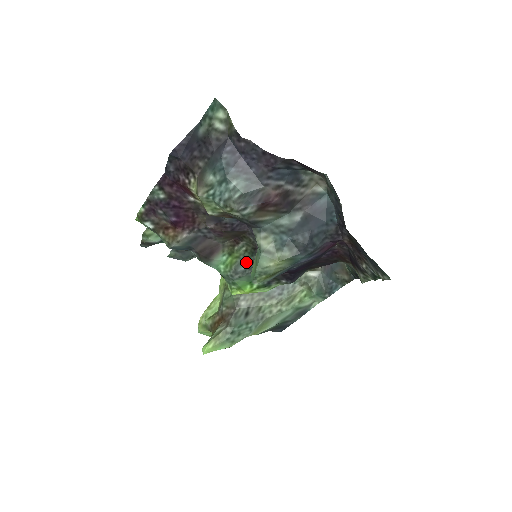
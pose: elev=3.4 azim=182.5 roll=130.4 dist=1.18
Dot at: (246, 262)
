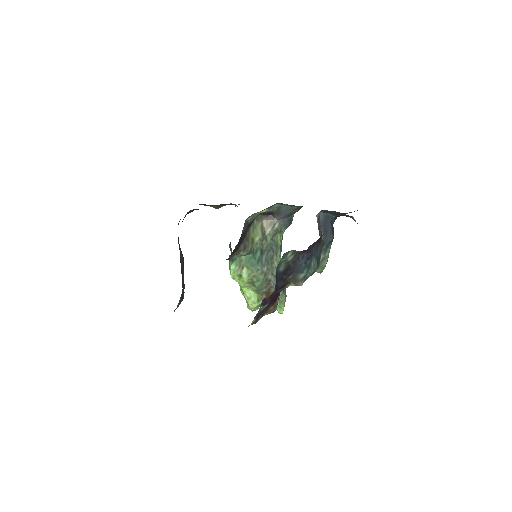
Dot at: occluded
